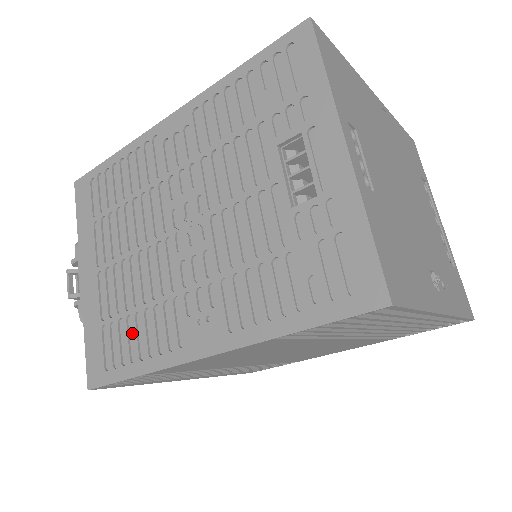
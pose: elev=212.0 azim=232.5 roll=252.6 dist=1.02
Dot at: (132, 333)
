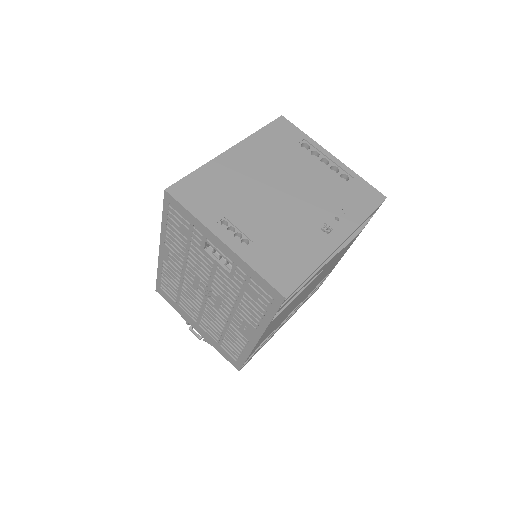
Dot at: (231, 343)
